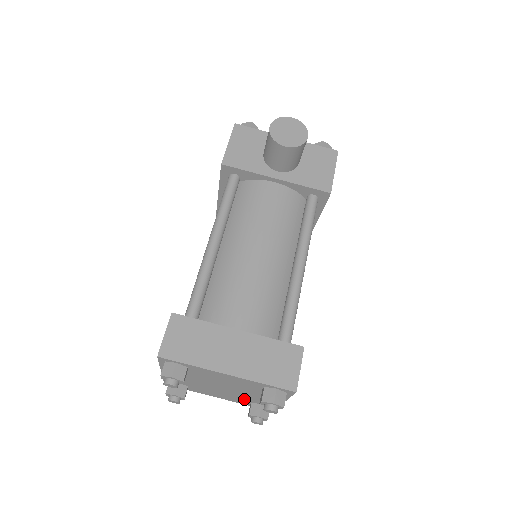
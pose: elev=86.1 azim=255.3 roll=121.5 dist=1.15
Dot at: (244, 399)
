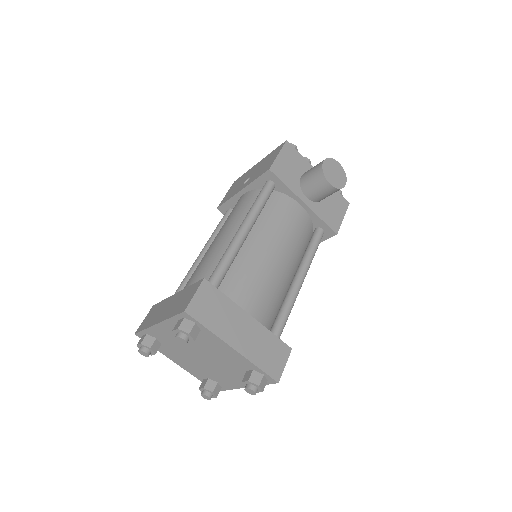
Dot at: (206, 373)
